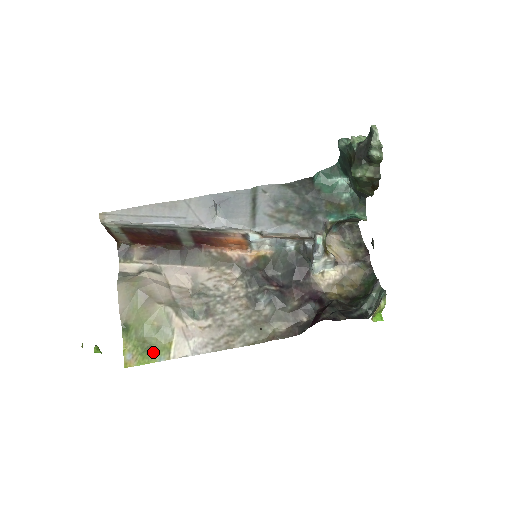
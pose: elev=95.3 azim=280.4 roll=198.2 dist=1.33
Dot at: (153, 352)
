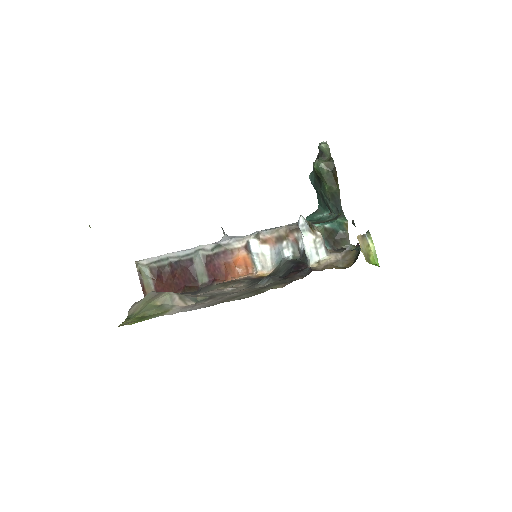
Dot at: (149, 317)
